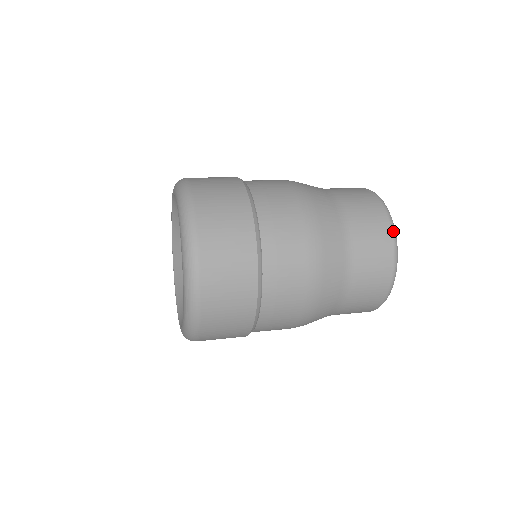
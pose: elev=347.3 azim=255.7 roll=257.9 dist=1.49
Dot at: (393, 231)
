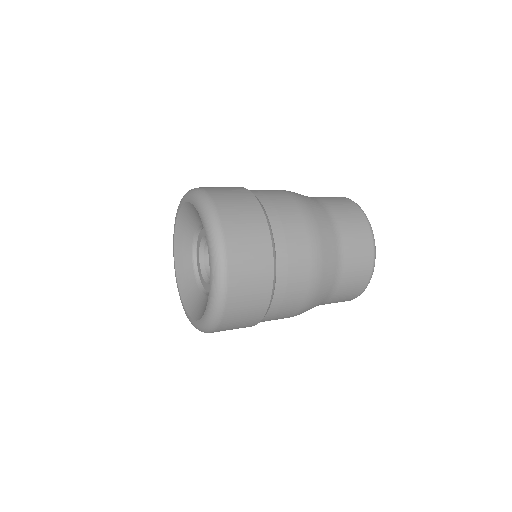
Dot at: (374, 255)
